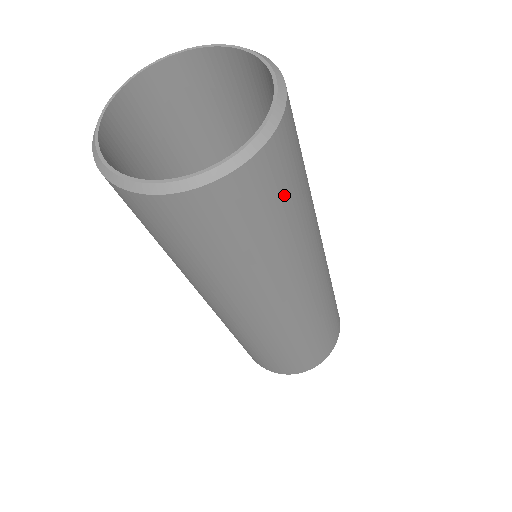
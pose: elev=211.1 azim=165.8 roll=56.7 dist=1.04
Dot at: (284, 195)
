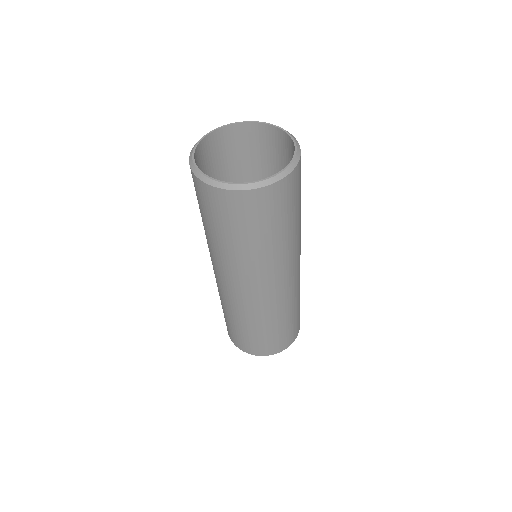
Dot at: (284, 212)
